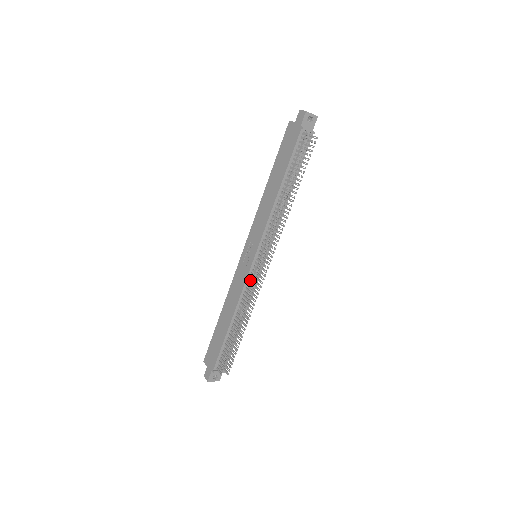
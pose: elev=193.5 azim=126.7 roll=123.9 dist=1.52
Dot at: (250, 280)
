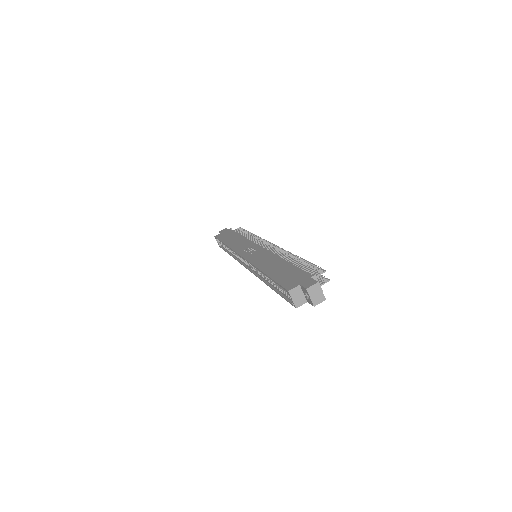
Dot at: occluded
